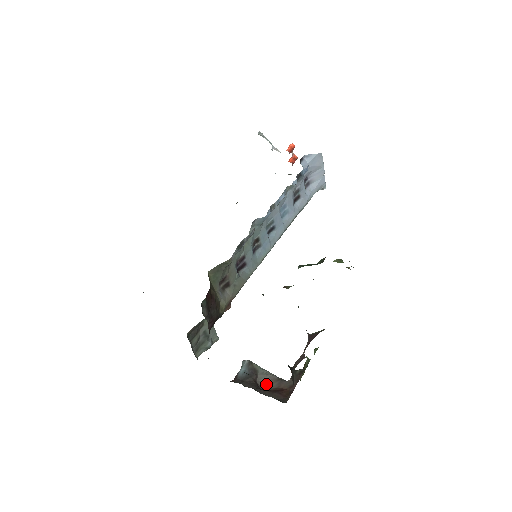
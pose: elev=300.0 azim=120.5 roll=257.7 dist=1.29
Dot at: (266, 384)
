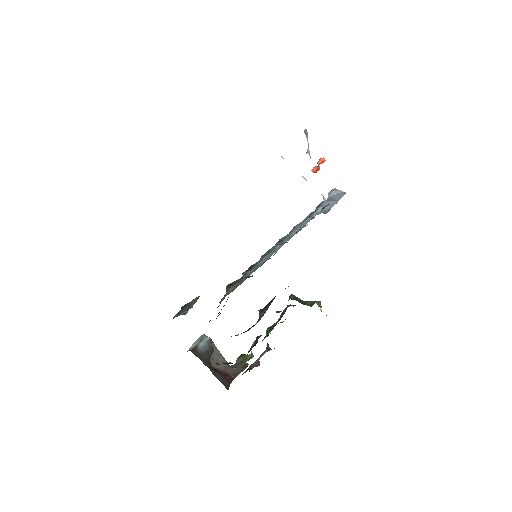
Dot at: (215, 363)
